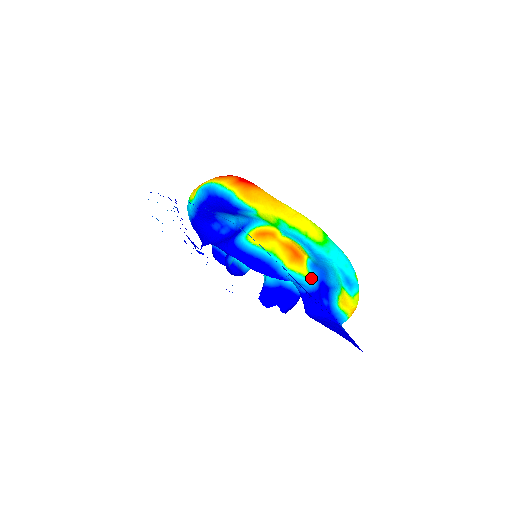
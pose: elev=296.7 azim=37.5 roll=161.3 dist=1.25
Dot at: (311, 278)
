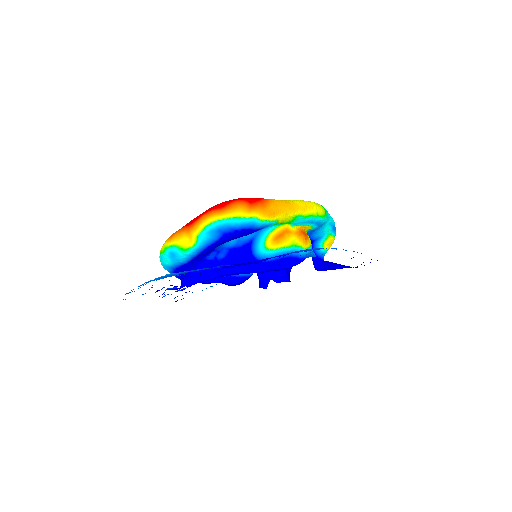
Dot at: occluded
